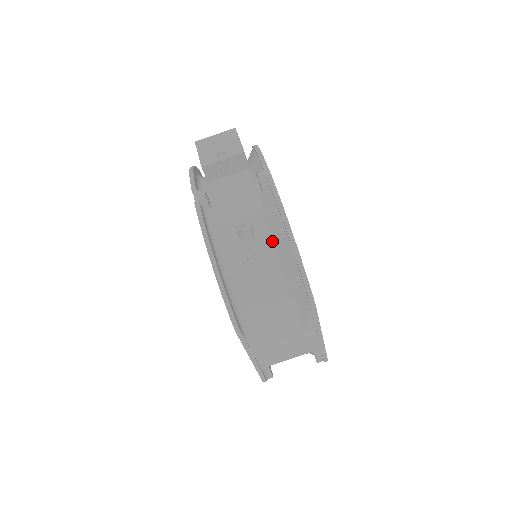
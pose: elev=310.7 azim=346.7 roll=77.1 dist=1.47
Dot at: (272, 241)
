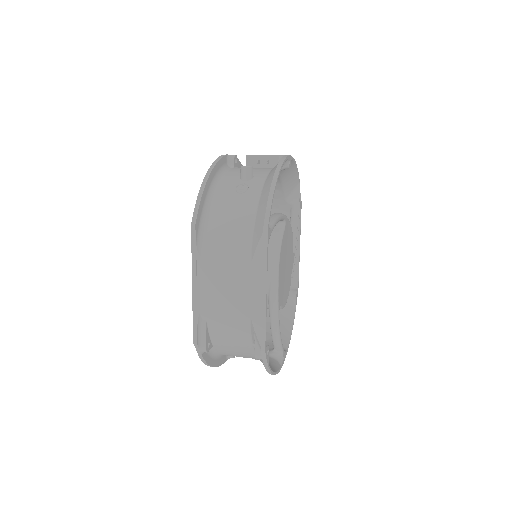
Dot at: (262, 185)
